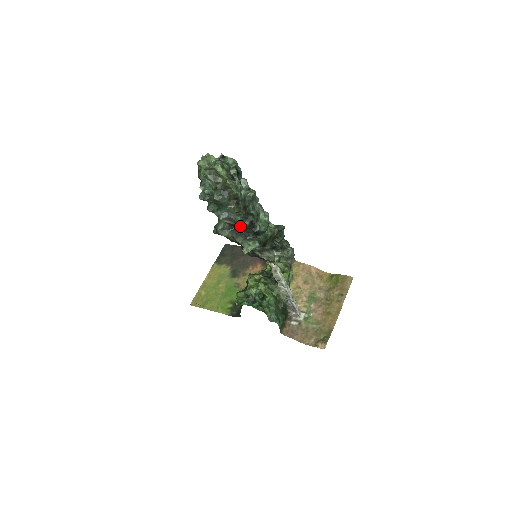
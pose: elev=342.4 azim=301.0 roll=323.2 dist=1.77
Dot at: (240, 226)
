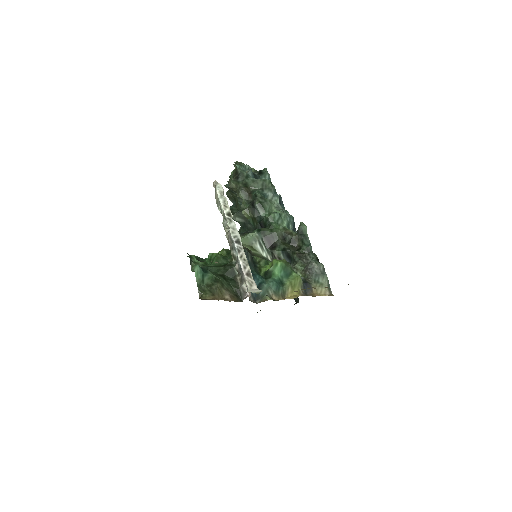
Dot at: (243, 213)
